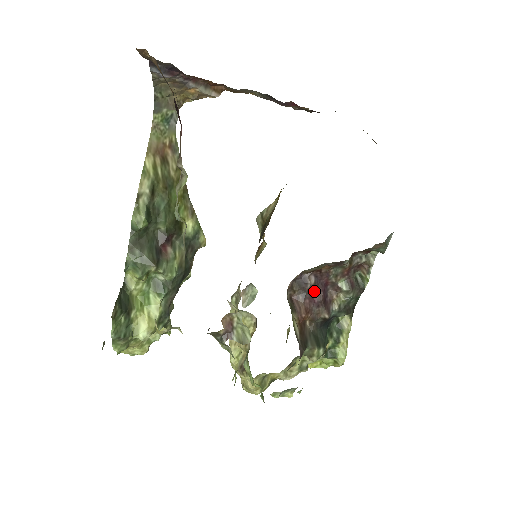
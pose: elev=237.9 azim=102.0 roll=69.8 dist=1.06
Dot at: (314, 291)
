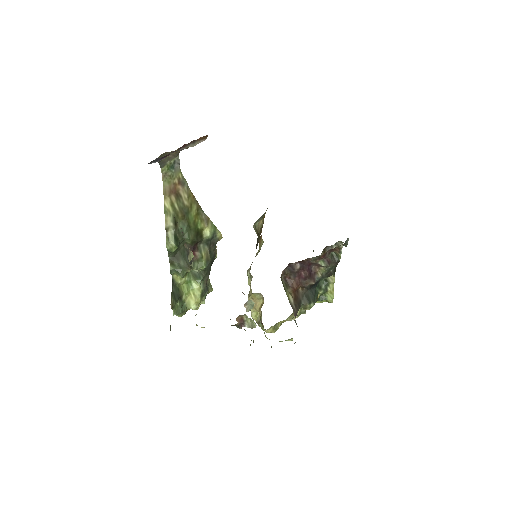
Dot at: (301, 271)
